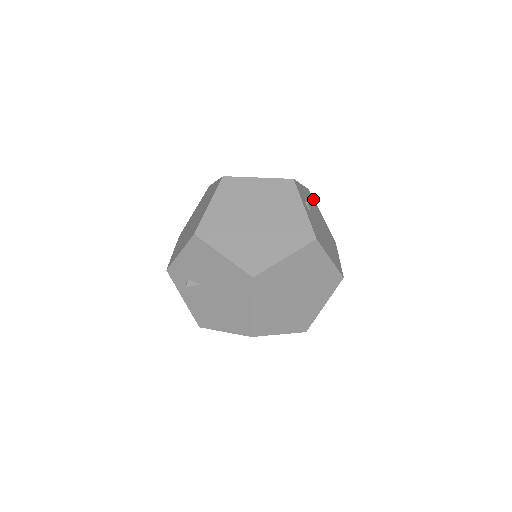
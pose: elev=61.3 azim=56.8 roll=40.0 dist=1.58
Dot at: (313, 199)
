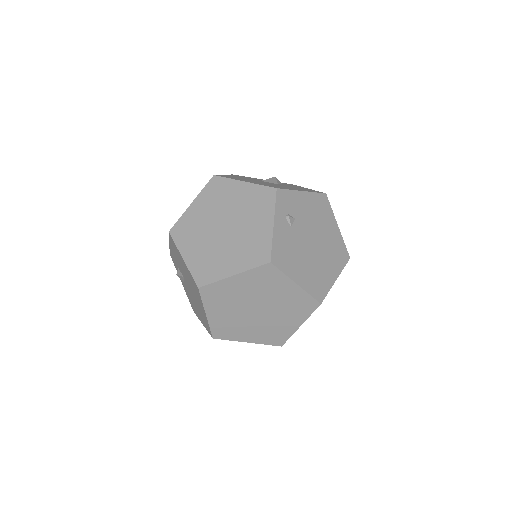
Dot at: (328, 205)
